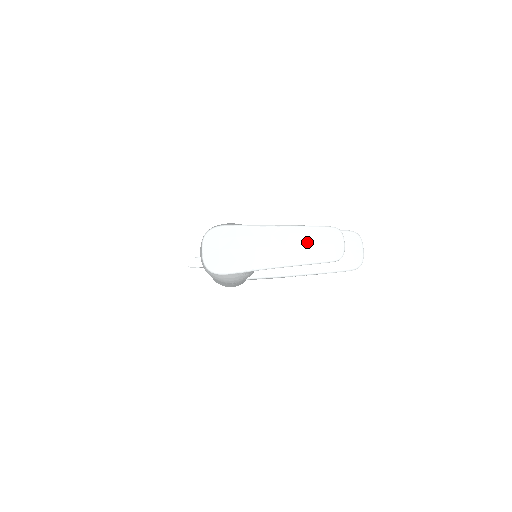
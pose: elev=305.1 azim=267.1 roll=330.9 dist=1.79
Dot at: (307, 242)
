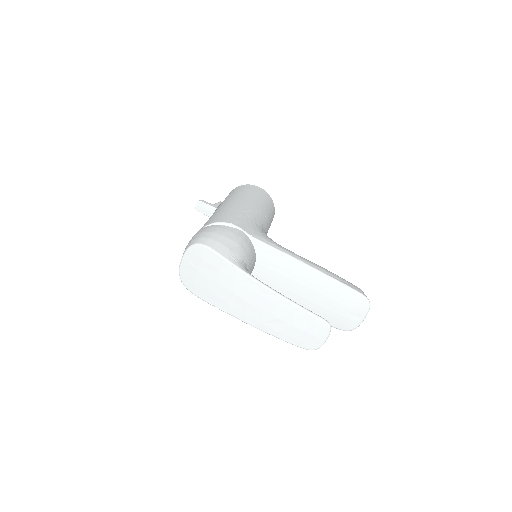
Dot at: (287, 320)
